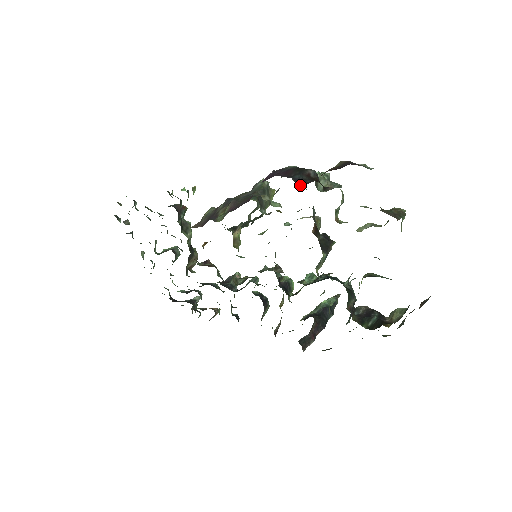
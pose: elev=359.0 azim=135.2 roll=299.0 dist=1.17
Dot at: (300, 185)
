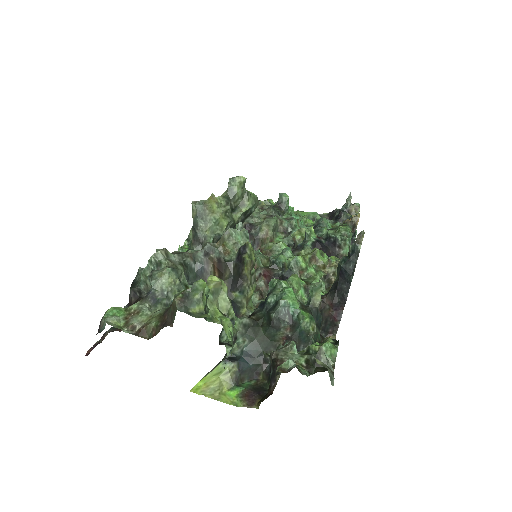
Dot at: occluded
